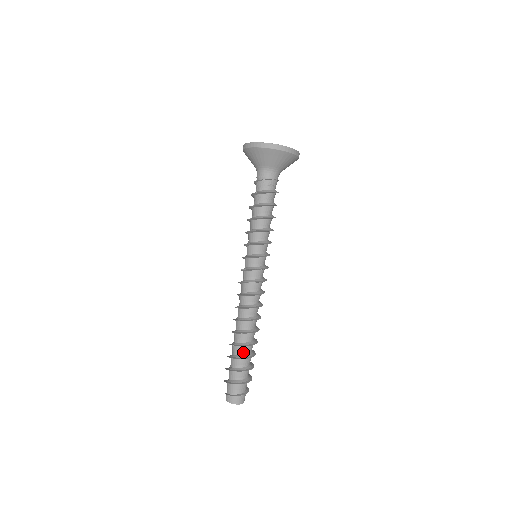
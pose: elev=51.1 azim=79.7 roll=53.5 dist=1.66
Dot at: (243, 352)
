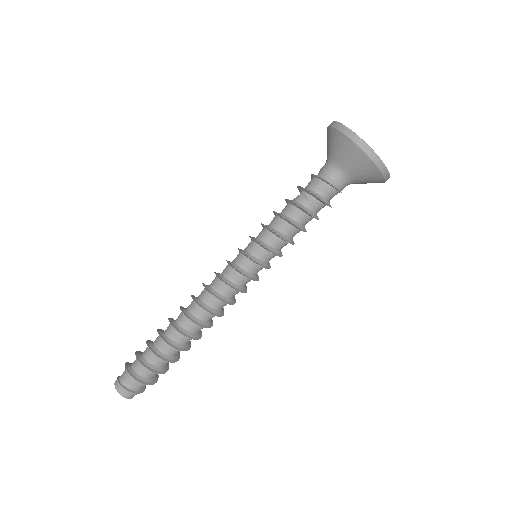
Dot at: (176, 353)
